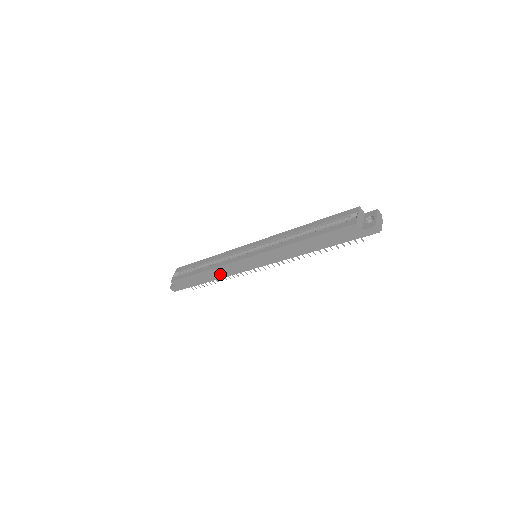
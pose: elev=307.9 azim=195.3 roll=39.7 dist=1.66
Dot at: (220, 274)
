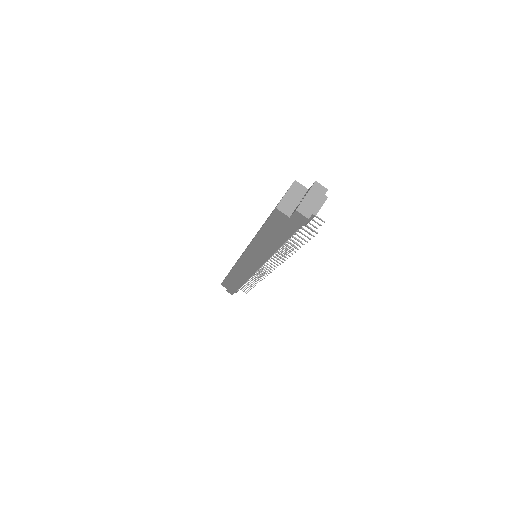
Dot at: (240, 277)
